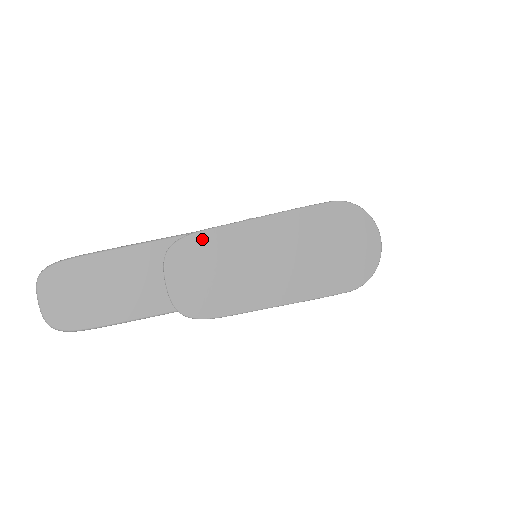
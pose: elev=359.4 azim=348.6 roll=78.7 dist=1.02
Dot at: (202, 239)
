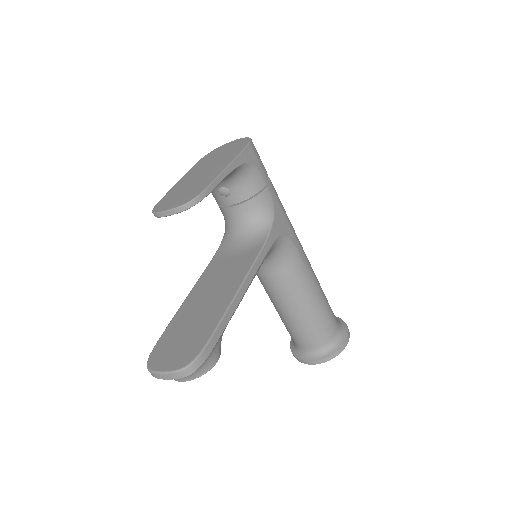
Dot at: (163, 200)
